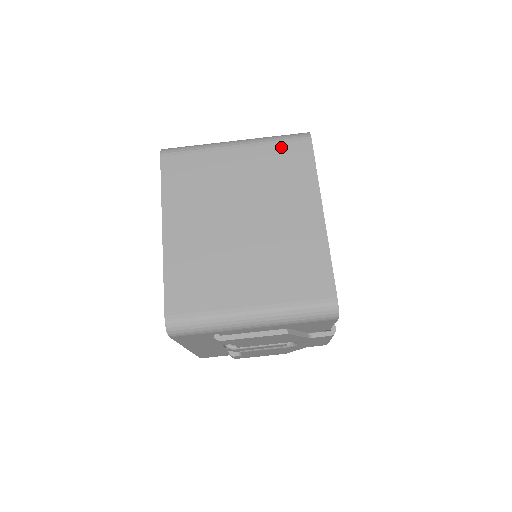
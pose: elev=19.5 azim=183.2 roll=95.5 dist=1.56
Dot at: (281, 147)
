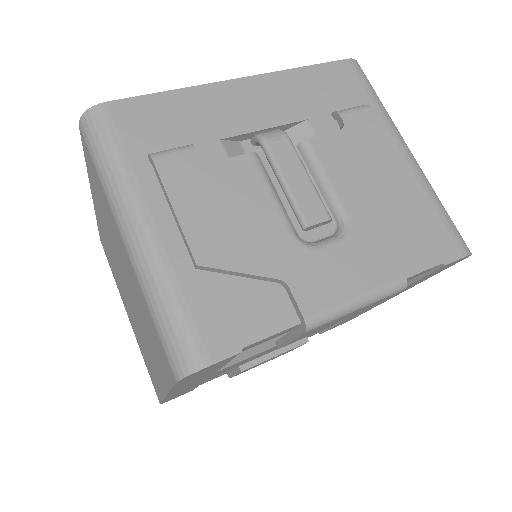
Dot at: (153, 326)
